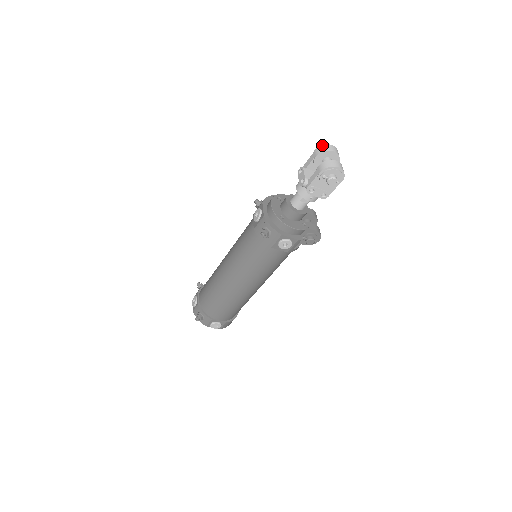
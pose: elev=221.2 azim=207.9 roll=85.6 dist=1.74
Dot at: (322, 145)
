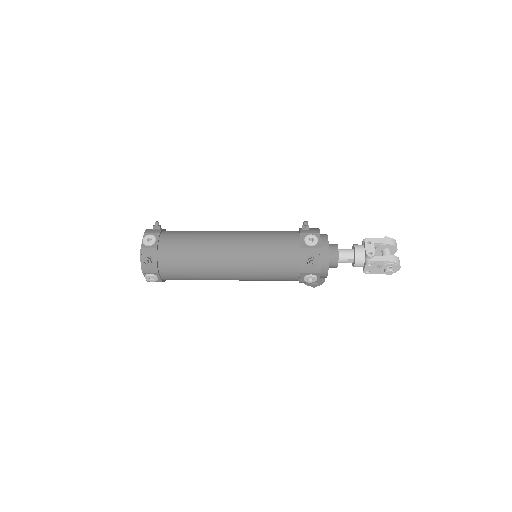
Dot at: occluded
